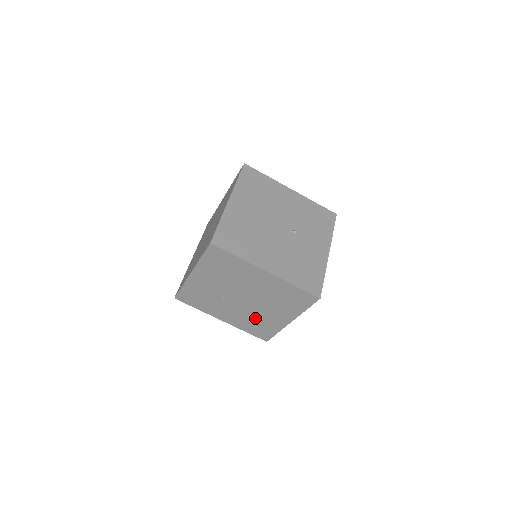
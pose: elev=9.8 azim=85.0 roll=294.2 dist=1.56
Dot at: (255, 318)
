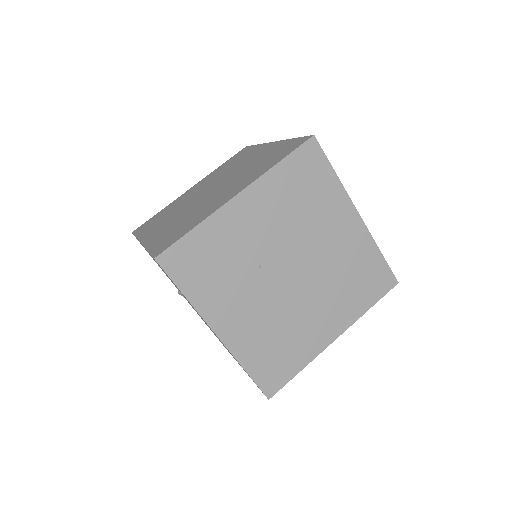
Dot at: (284, 328)
